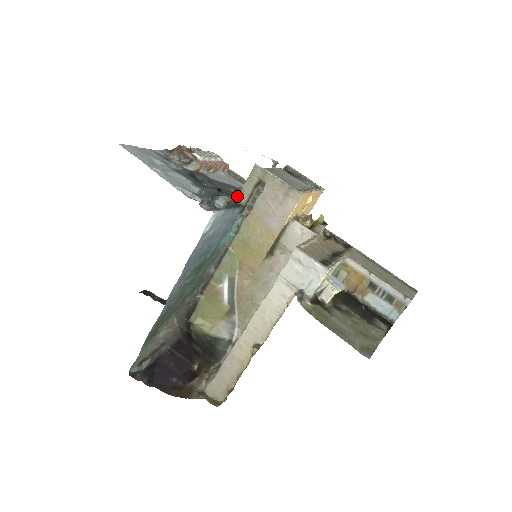
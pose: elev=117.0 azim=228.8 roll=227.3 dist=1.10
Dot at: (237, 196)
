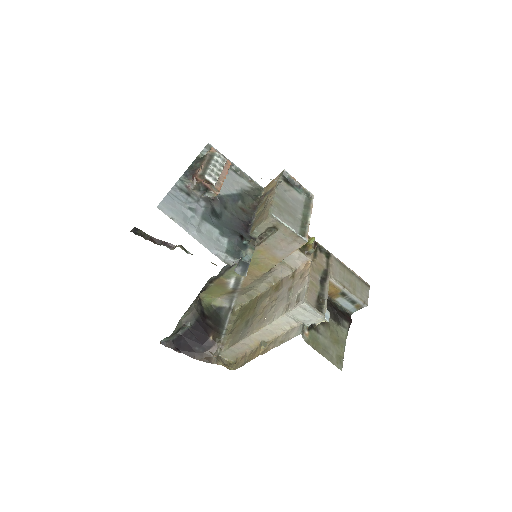
Dot at: (246, 216)
